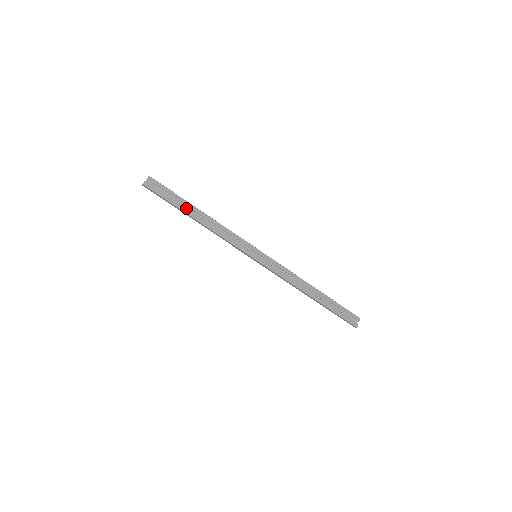
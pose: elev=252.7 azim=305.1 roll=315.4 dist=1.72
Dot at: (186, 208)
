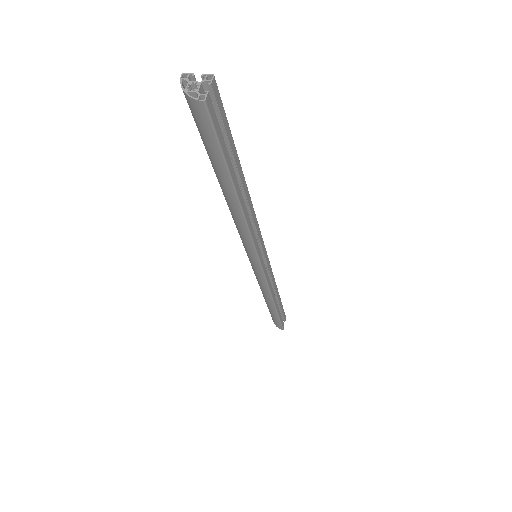
Dot at: (235, 175)
